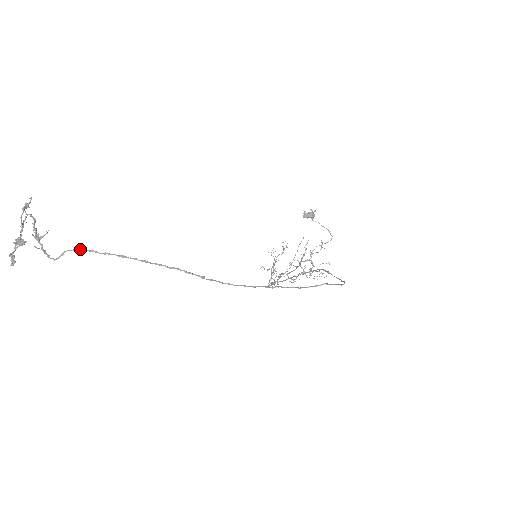
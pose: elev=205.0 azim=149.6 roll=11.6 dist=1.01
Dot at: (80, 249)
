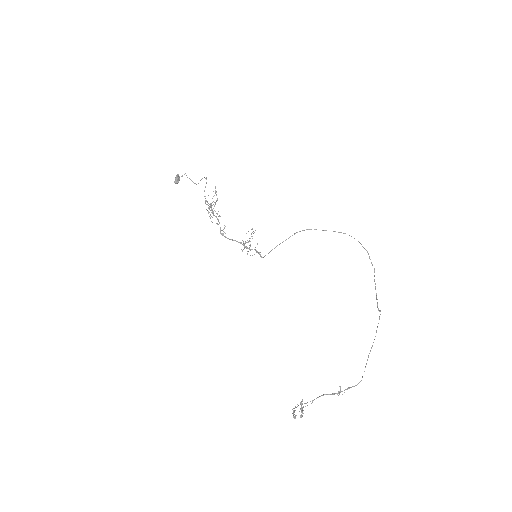
Dot at: occluded
